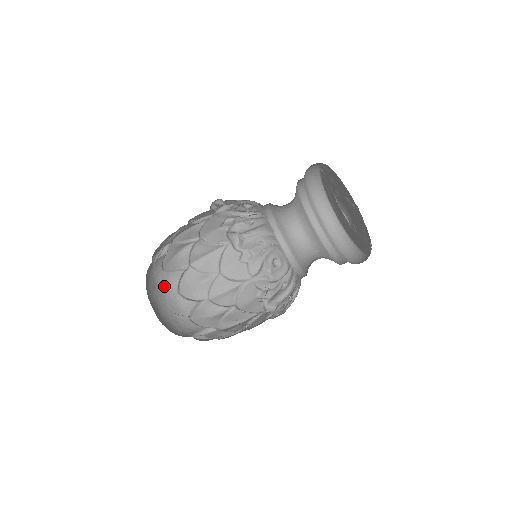
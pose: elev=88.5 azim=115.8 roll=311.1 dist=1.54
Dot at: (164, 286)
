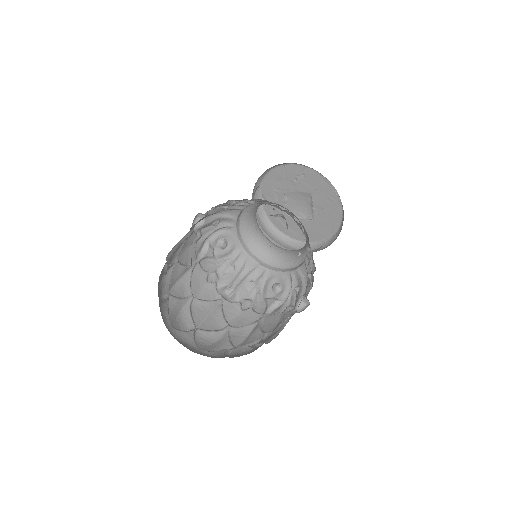
Dot at: (181, 343)
